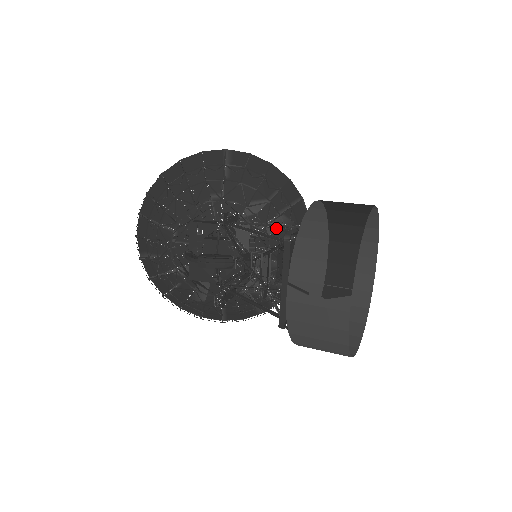
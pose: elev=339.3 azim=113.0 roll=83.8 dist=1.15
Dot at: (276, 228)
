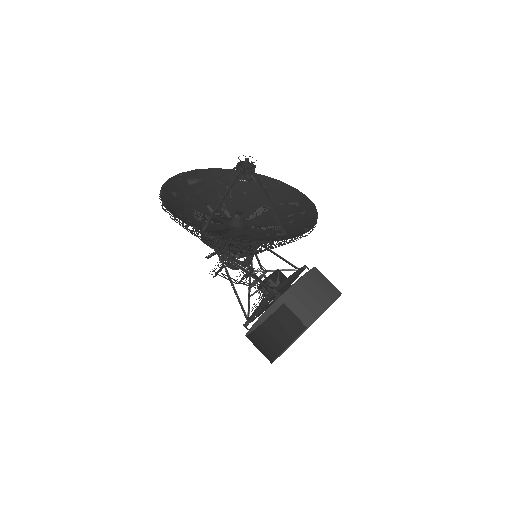
Dot at: (266, 239)
